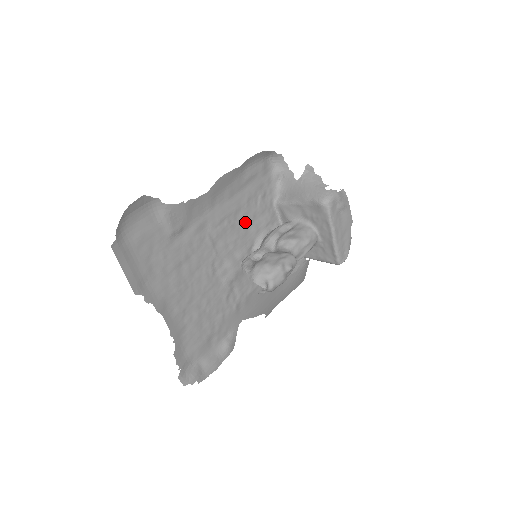
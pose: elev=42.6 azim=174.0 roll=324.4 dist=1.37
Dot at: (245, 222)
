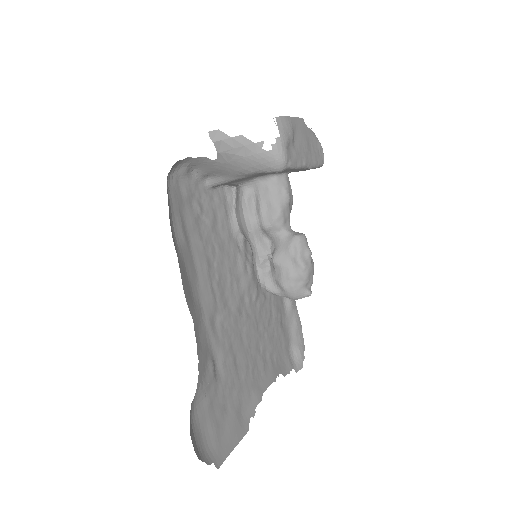
Dot at: (218, 251)
